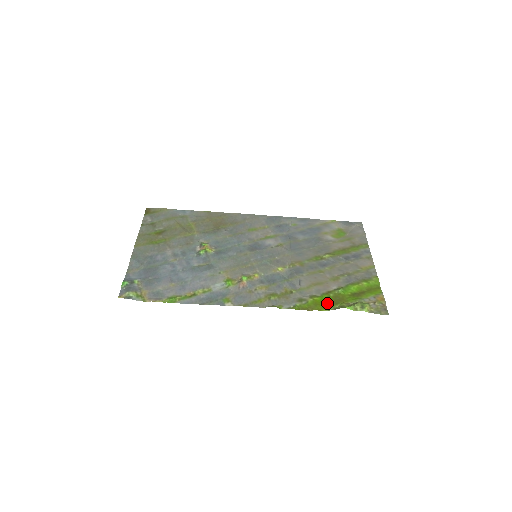
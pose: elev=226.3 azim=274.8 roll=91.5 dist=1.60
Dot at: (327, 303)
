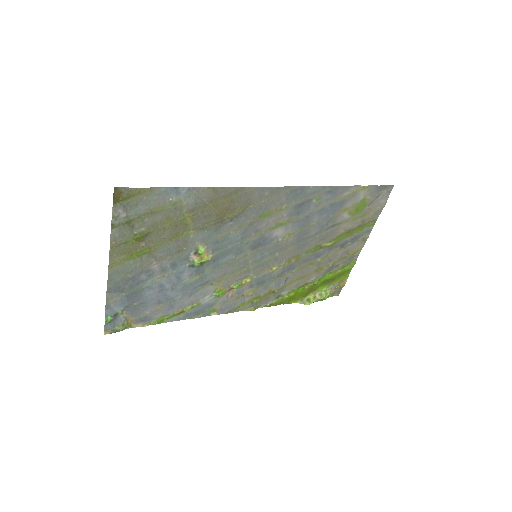
Dot at: (298, 296)
